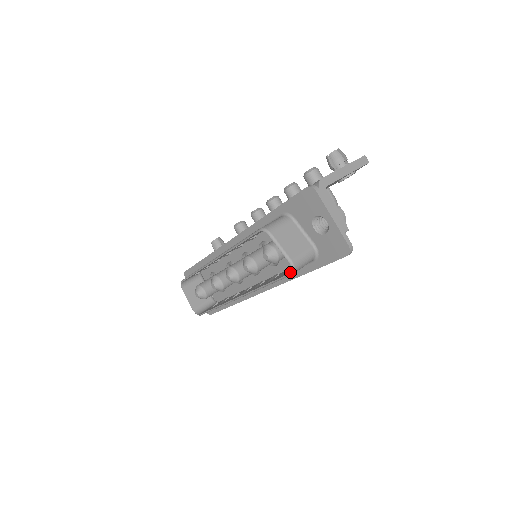
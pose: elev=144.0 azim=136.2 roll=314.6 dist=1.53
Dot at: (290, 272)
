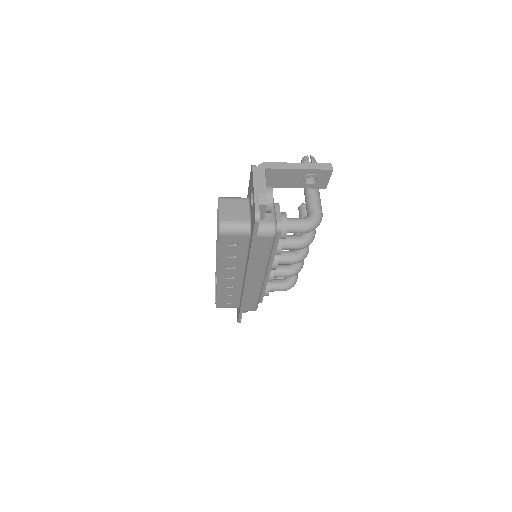
Dot at: (218, 231)
